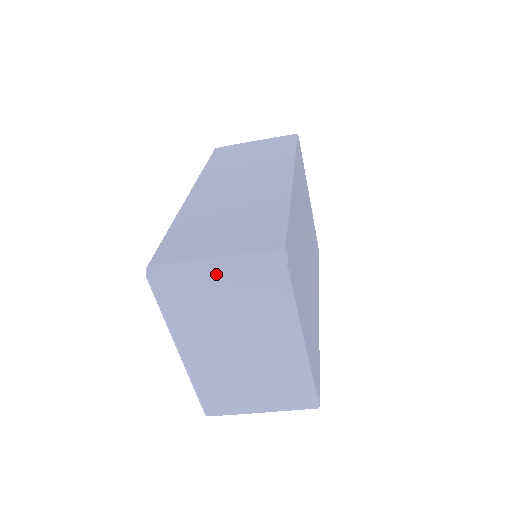
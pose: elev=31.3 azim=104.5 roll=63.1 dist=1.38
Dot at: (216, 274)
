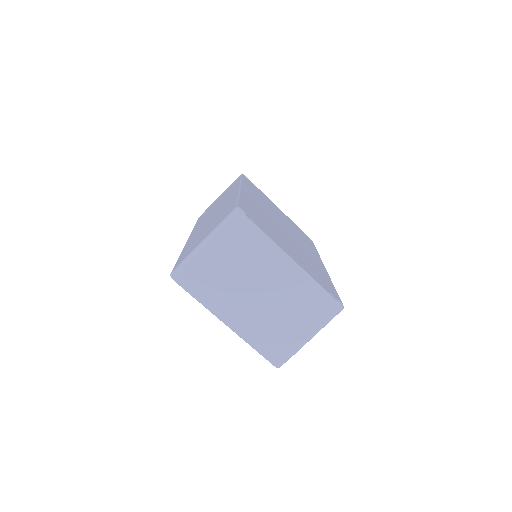
Dot at: (209, 248)
